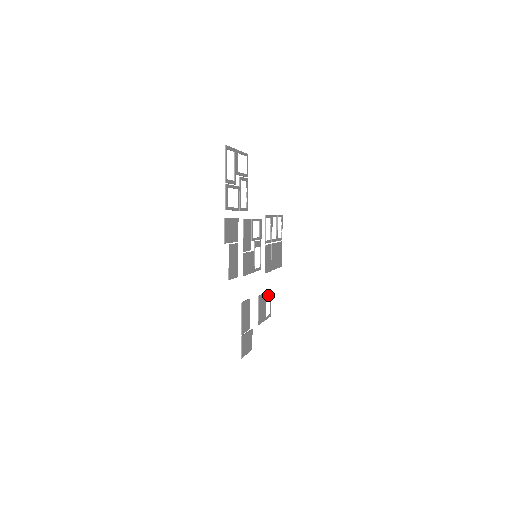
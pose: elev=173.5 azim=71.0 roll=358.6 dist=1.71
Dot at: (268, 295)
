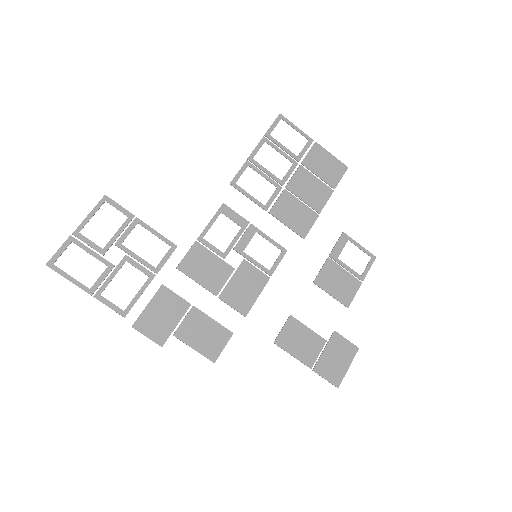
Dot at: (341, 247)
